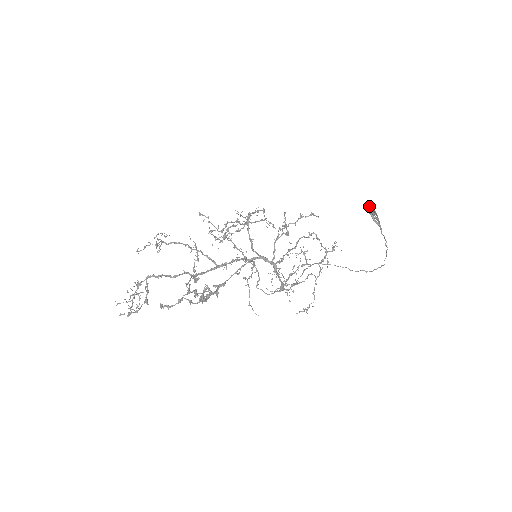
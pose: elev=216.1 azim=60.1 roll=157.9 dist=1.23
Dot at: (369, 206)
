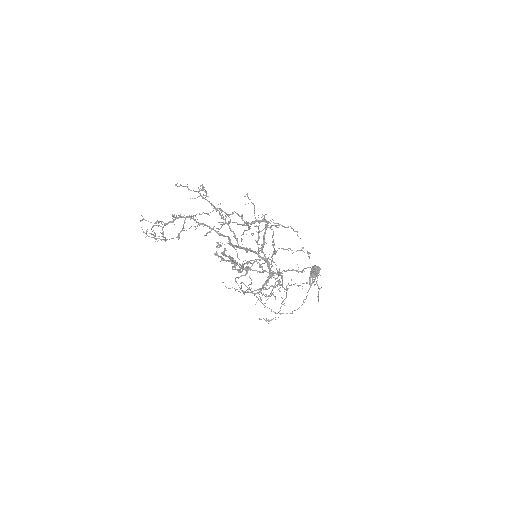
Dot at: occluded
